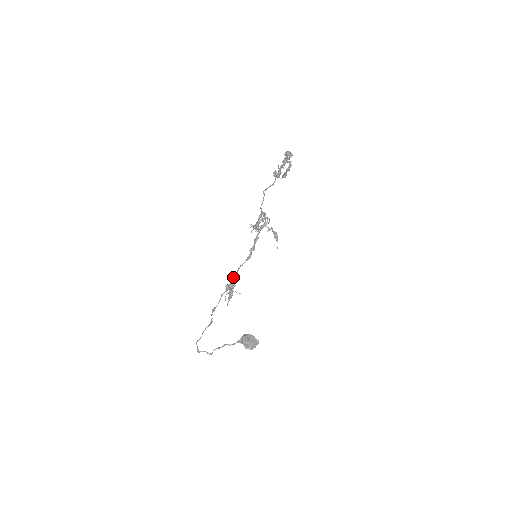
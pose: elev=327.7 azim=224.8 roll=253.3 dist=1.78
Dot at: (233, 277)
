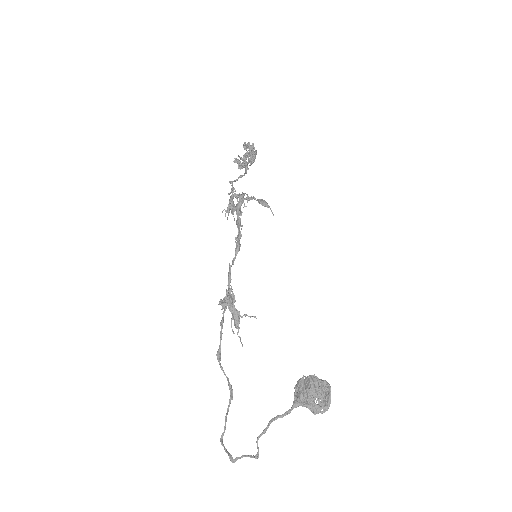
Dot at: occluded
